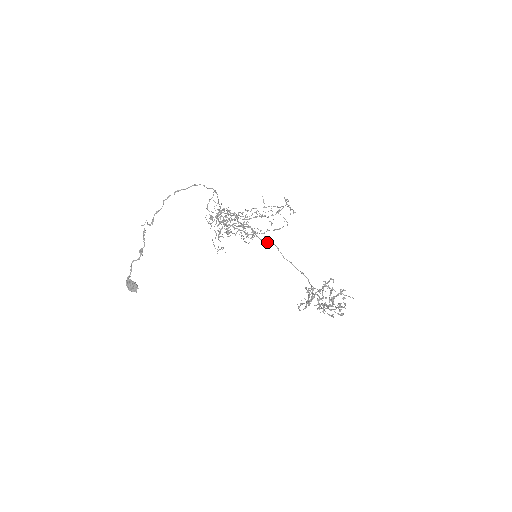
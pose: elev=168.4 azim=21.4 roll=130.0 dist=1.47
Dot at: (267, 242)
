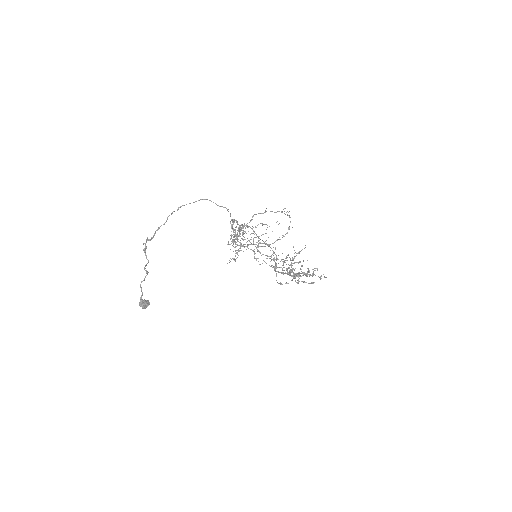
Dot at: occluded
